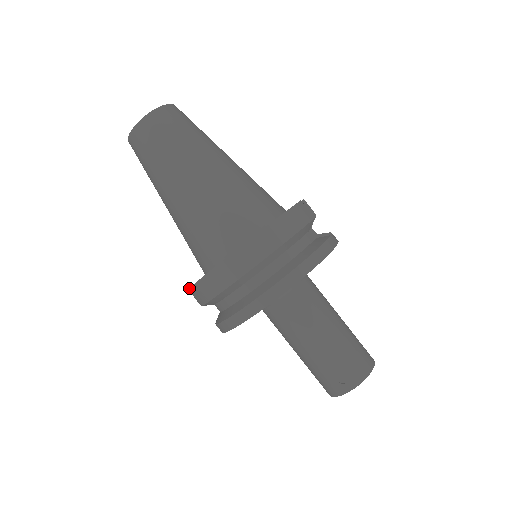
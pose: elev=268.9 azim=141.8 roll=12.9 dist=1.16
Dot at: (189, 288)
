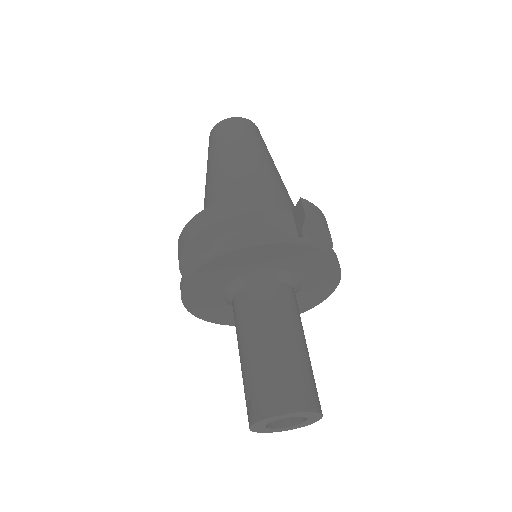
Dot at: occluded
